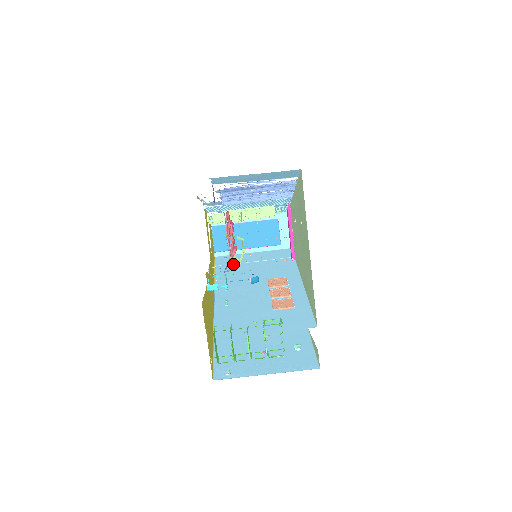
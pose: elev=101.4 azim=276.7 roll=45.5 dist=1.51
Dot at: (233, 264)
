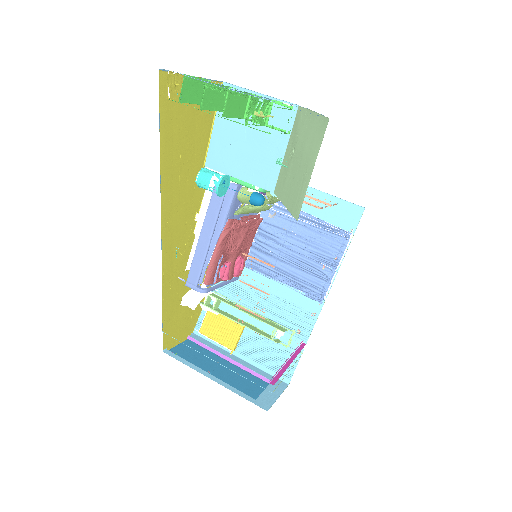
Dot at: (245, 189)
